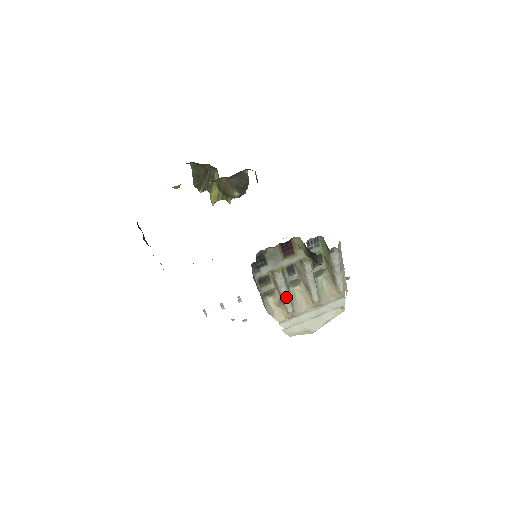
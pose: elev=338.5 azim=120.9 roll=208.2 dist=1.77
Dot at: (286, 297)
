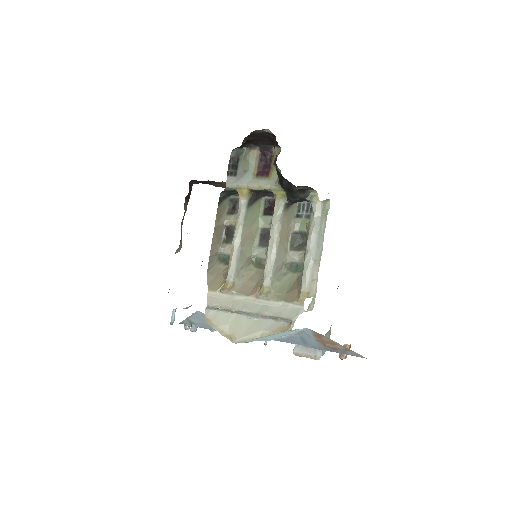
Dot at: (234, 249)
